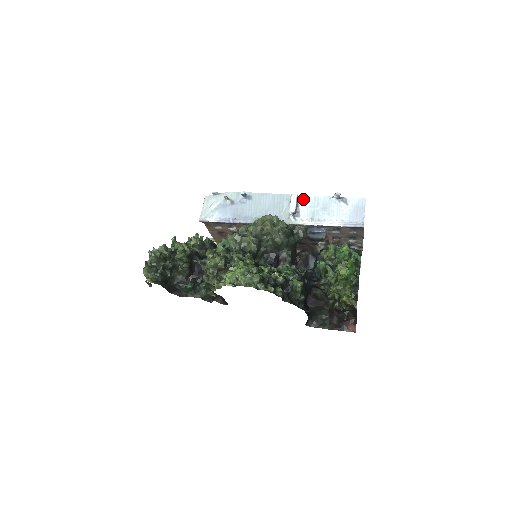
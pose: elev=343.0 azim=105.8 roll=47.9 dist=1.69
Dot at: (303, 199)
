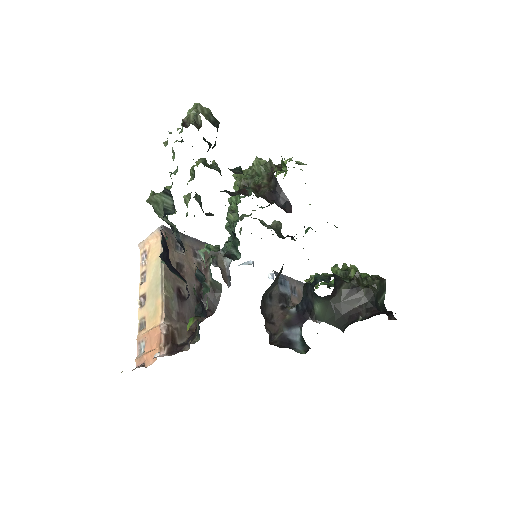
Dot at: occluded
